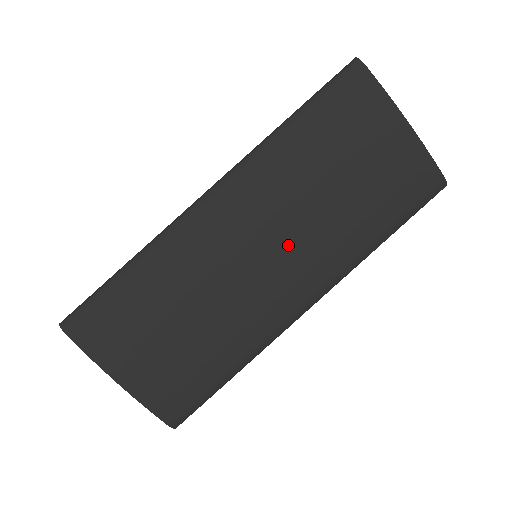
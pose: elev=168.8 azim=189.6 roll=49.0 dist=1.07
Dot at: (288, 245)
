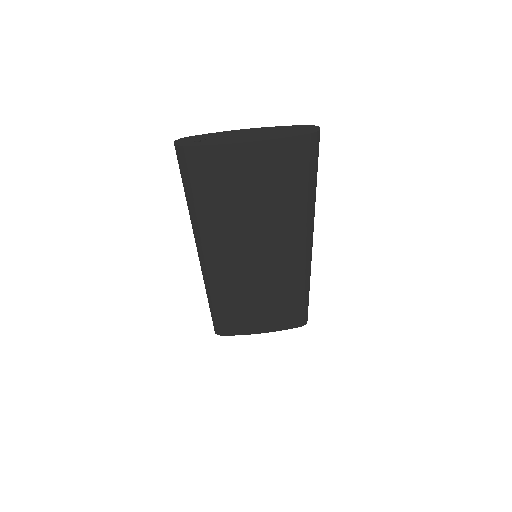
Dot at: (263, 247)
